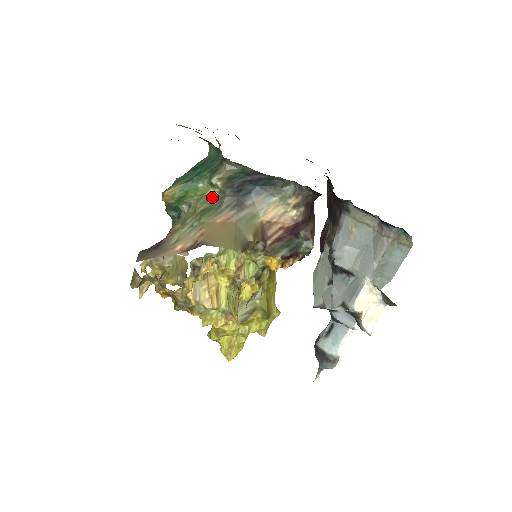
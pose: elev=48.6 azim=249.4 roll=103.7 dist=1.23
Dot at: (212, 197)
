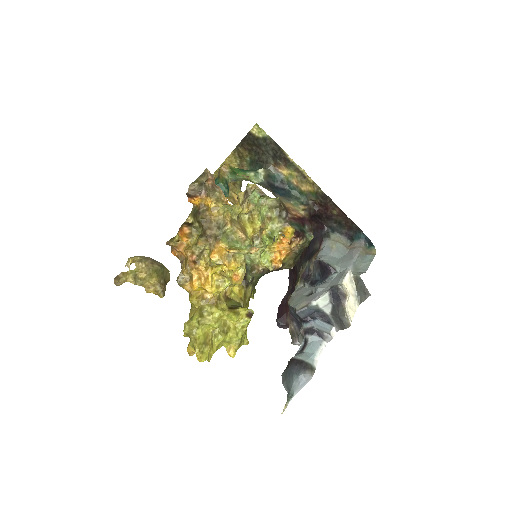
Dot at: occluded
